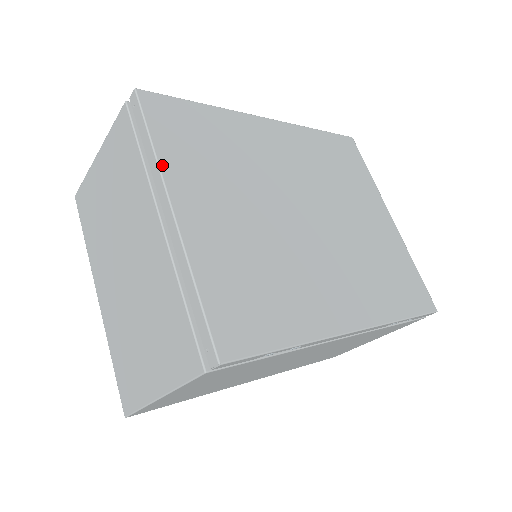
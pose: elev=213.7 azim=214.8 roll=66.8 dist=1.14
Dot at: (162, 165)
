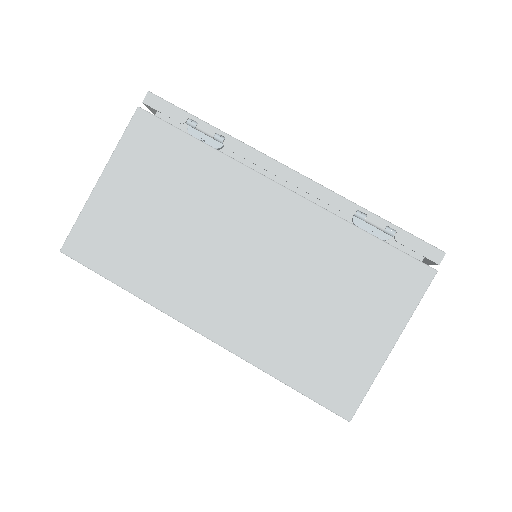
Dot at: occluded
